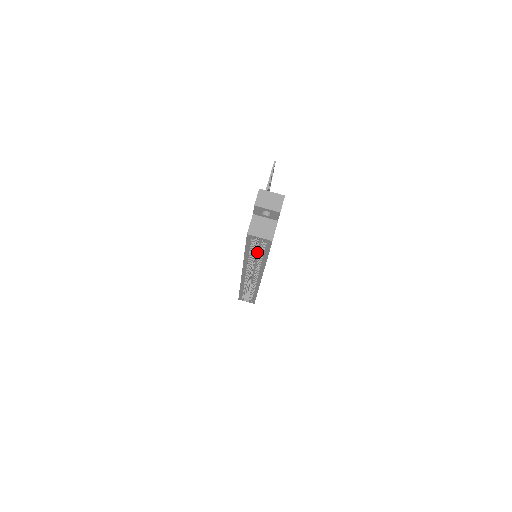
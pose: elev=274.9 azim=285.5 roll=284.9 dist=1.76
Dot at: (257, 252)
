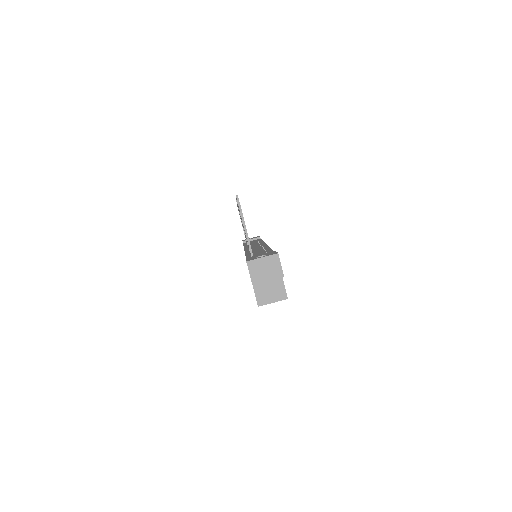
Dot at: occluded
